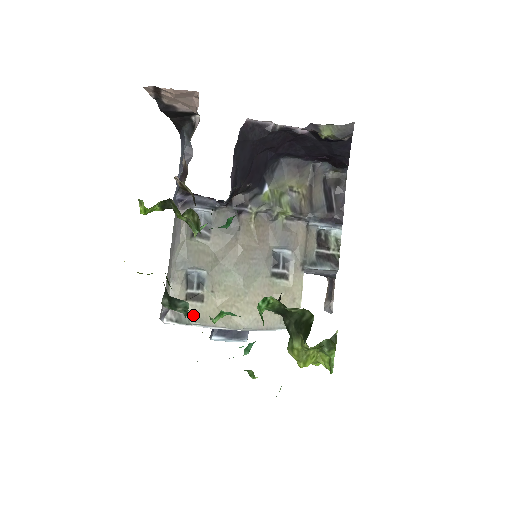
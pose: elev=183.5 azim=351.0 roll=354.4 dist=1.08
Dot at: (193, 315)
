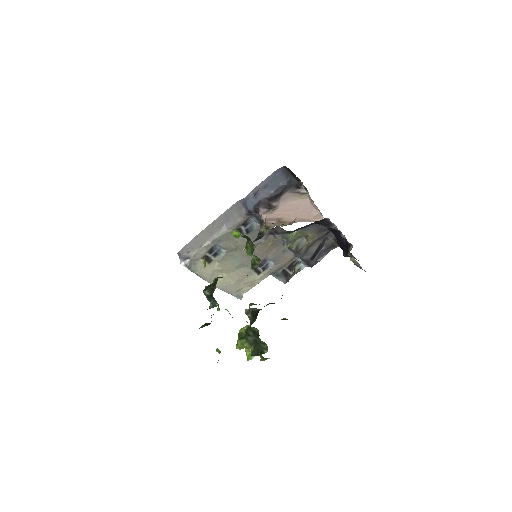
Dot at: (199, 267)
